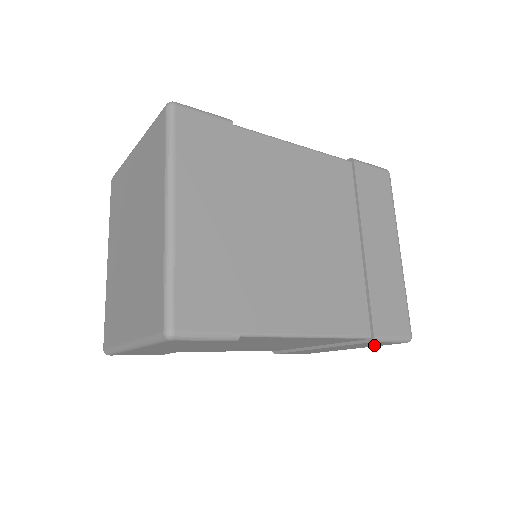
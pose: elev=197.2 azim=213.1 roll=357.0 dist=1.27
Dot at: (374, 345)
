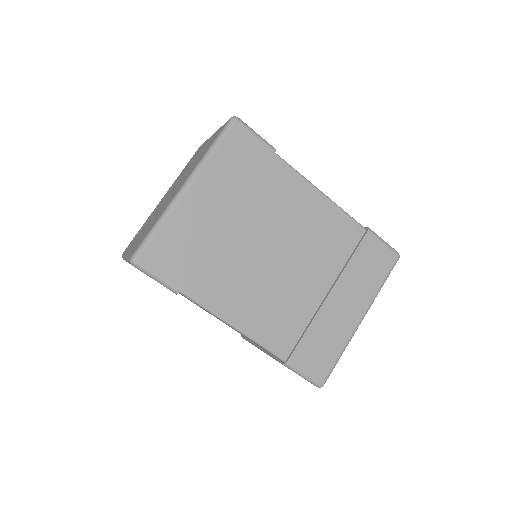
Dot at: occluded
